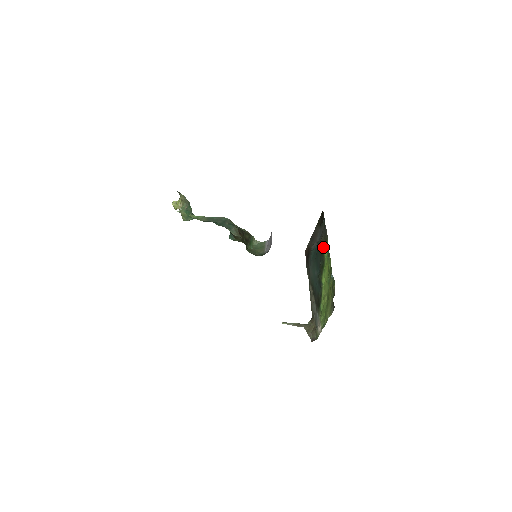
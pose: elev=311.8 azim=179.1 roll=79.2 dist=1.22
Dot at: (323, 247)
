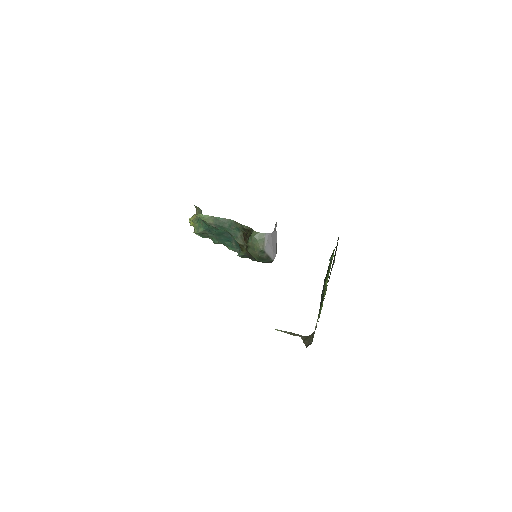
Dot at: occluded
